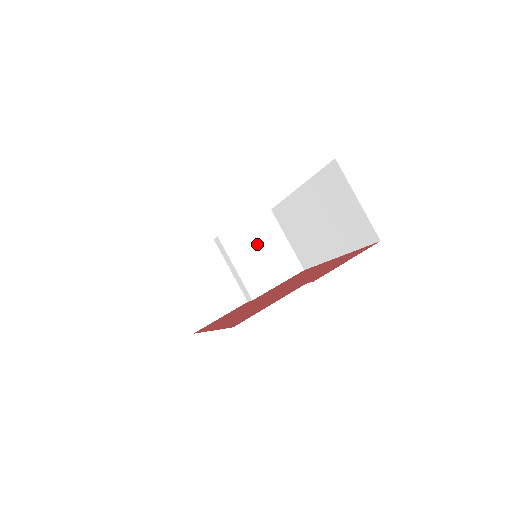
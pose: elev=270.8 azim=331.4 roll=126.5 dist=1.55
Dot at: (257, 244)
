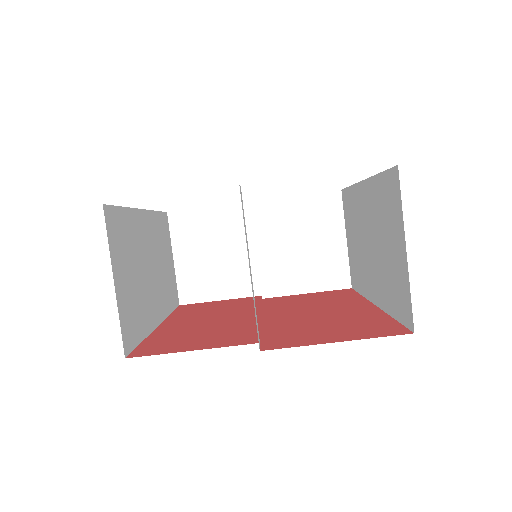
Dot at: (300, 230)
